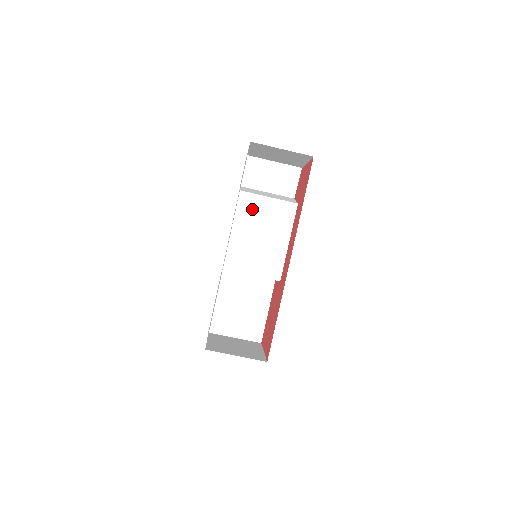
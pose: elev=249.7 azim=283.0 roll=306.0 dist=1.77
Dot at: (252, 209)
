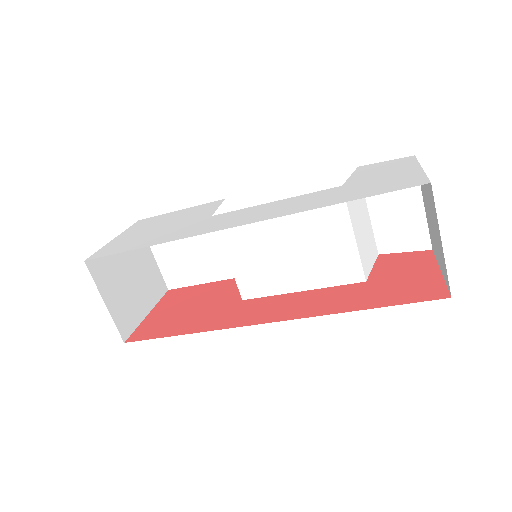
Dot at: (322, 219)
